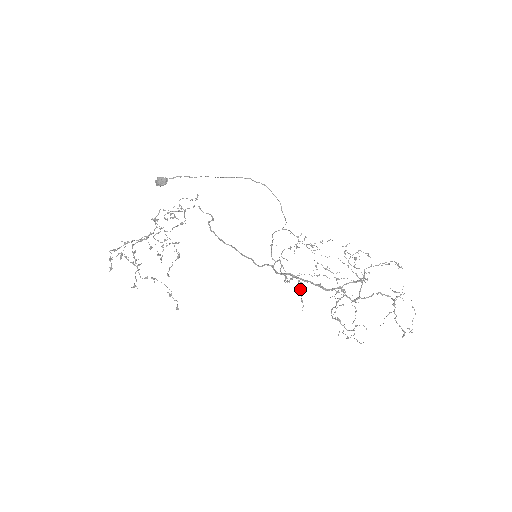
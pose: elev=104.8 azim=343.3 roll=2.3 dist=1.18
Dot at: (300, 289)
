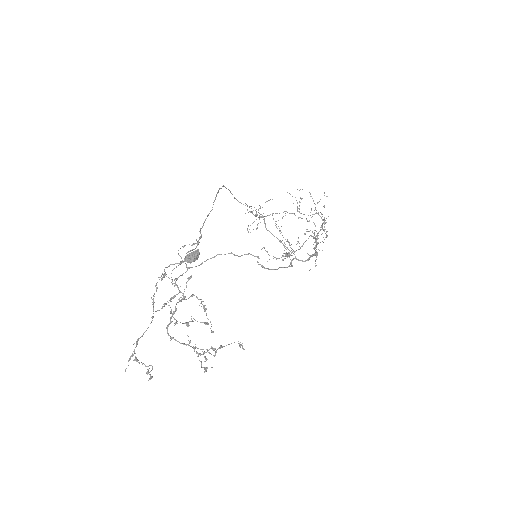
Dot at: (315, 260)
